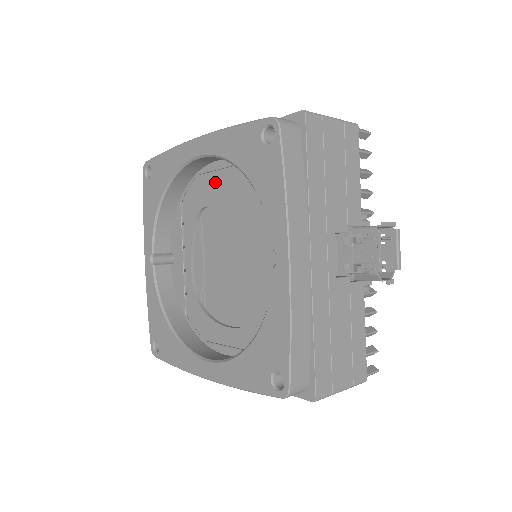
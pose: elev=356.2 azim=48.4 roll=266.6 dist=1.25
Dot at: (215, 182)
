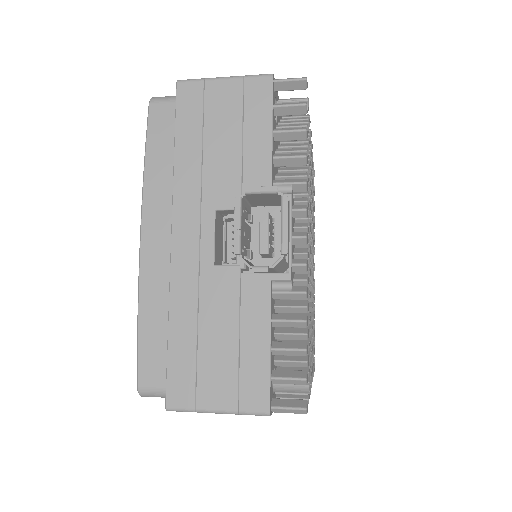
Dot at: occluded
